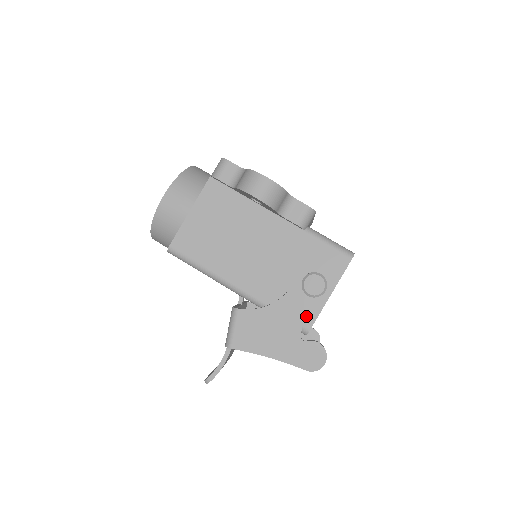
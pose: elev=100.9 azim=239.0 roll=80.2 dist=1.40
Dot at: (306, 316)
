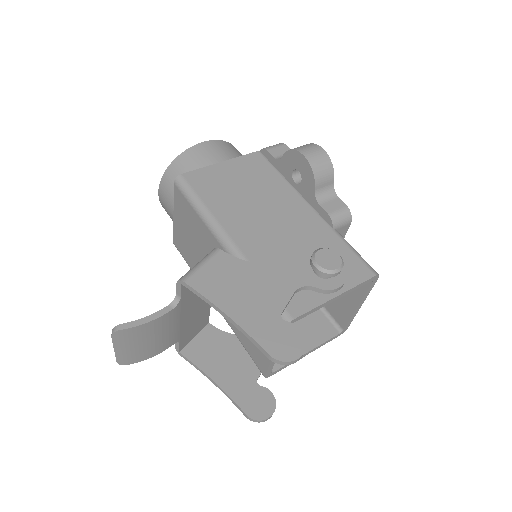
Dot at: (296, 302)
